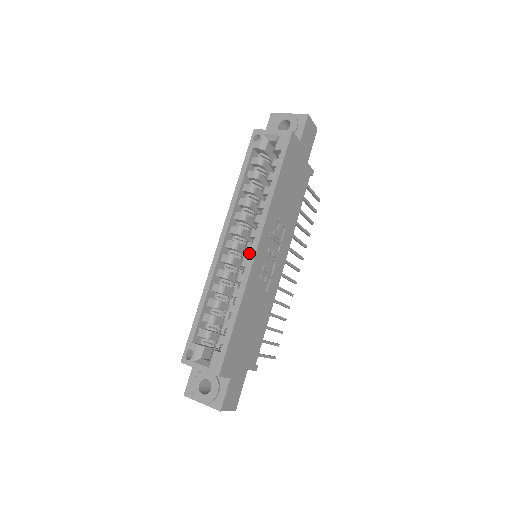
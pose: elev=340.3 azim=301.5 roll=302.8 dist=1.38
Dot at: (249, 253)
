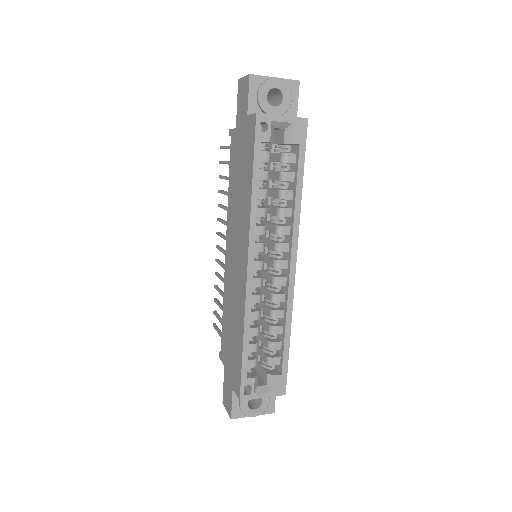
Dot at: (279, 268)
